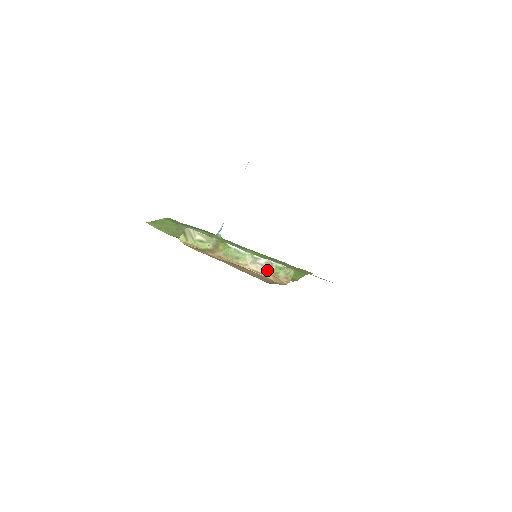
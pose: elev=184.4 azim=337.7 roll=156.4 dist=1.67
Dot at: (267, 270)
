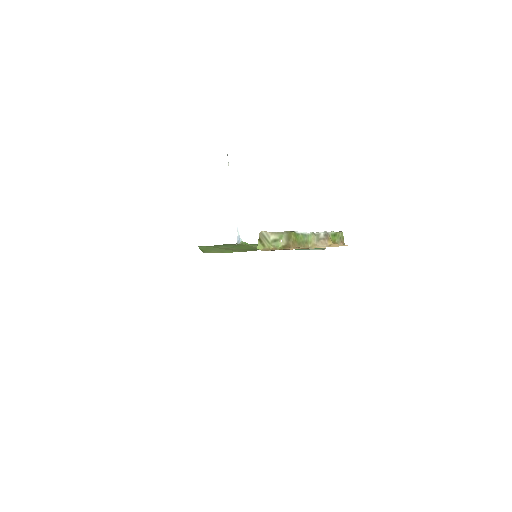
Dot at: (329, 242)
